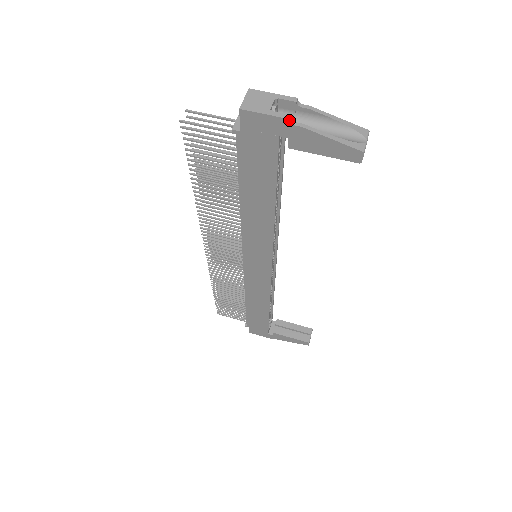
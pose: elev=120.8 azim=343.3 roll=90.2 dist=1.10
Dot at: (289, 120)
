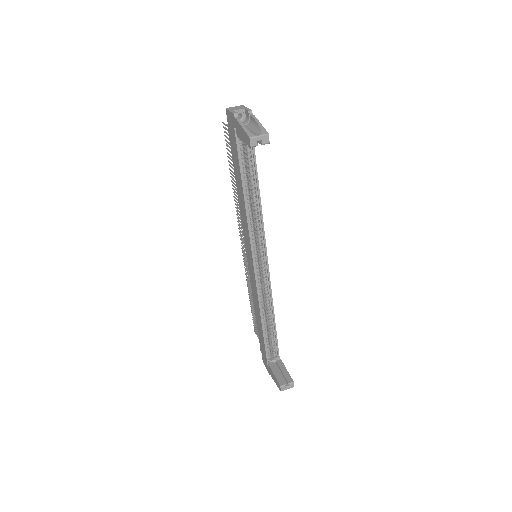
Dot at: (234, 114)
